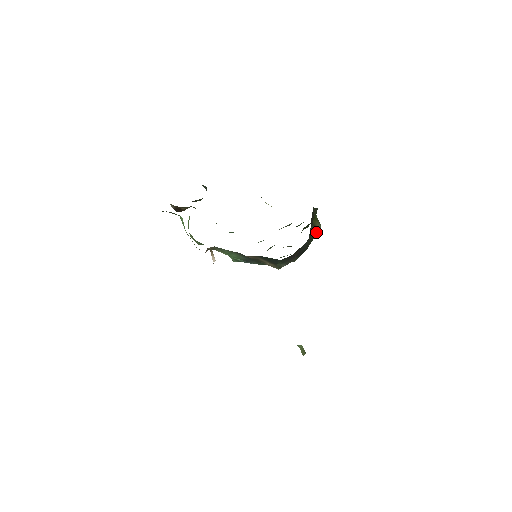
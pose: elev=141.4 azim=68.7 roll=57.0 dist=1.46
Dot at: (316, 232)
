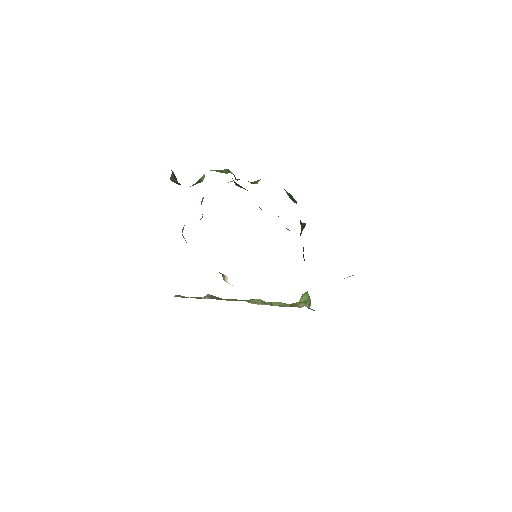
Dot at: occluded
